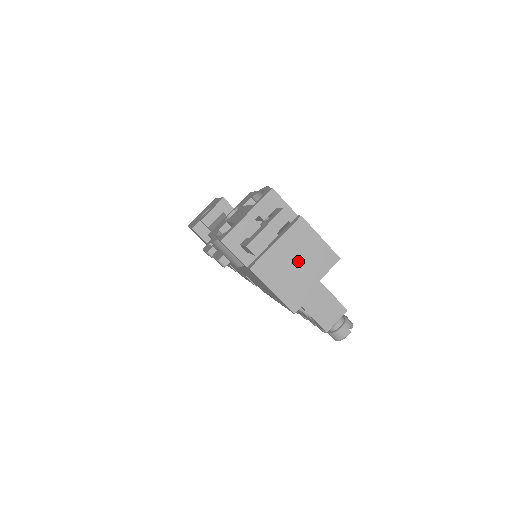
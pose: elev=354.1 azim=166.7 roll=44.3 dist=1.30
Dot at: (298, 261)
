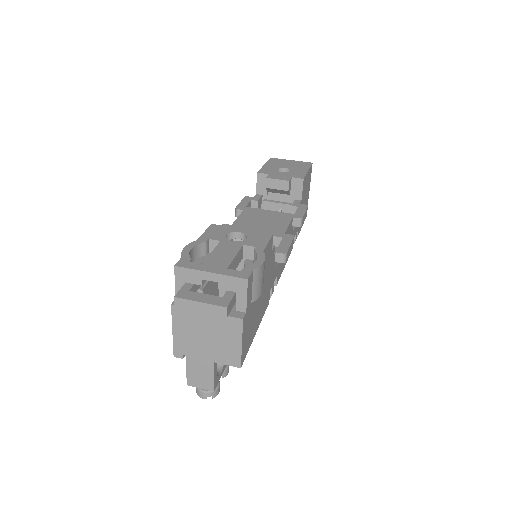
Dot at: (210, 337)
